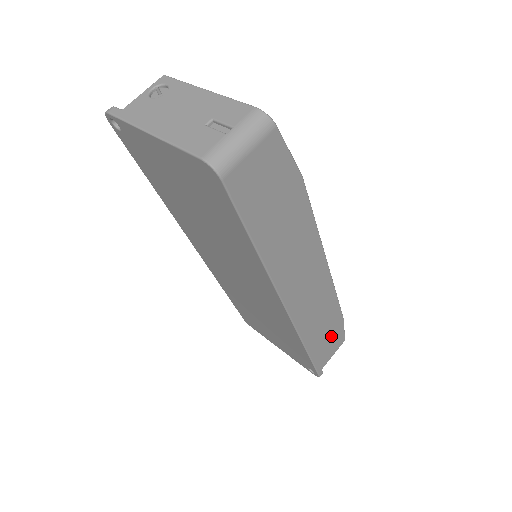
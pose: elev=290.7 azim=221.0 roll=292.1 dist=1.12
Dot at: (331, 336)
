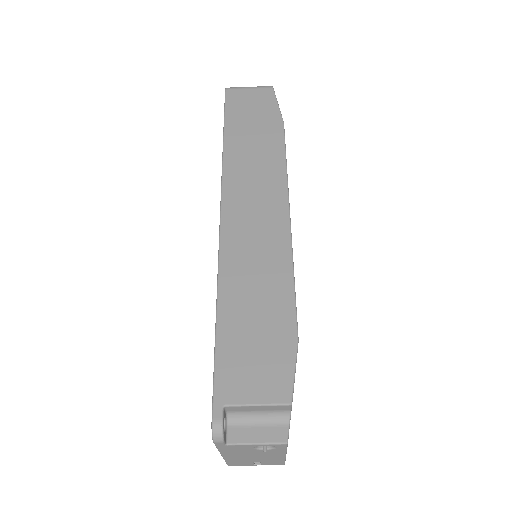
Dot at: occluded
